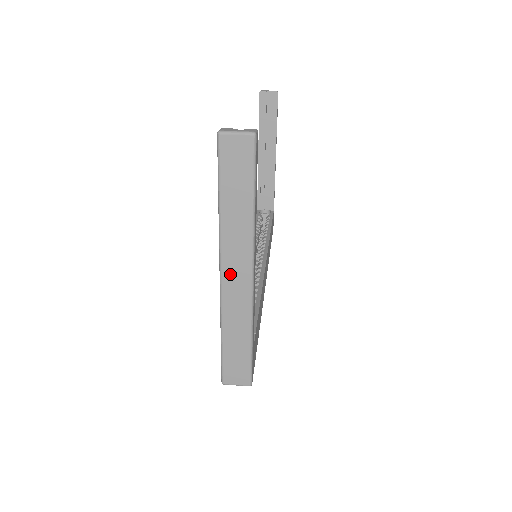
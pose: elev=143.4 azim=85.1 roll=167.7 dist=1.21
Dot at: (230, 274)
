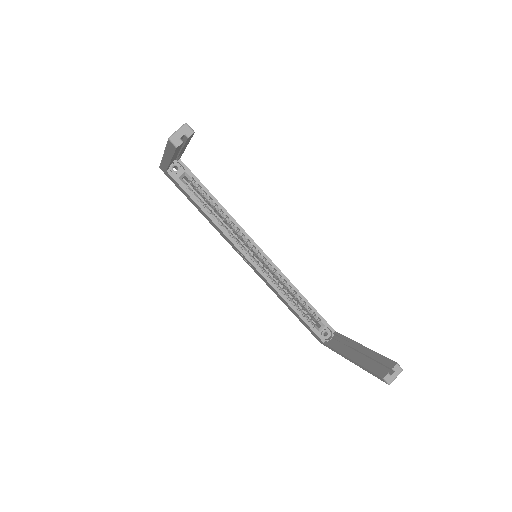
Dot at: occluded
